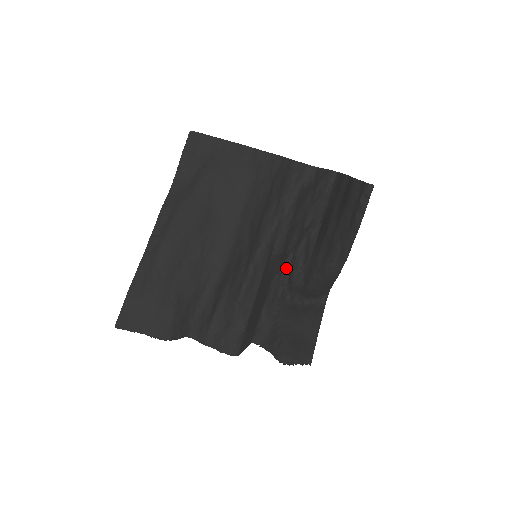
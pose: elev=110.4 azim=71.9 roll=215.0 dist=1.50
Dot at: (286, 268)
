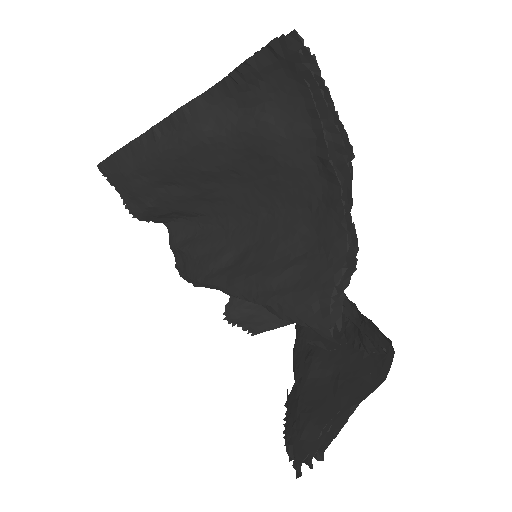
Dot at: occluded
